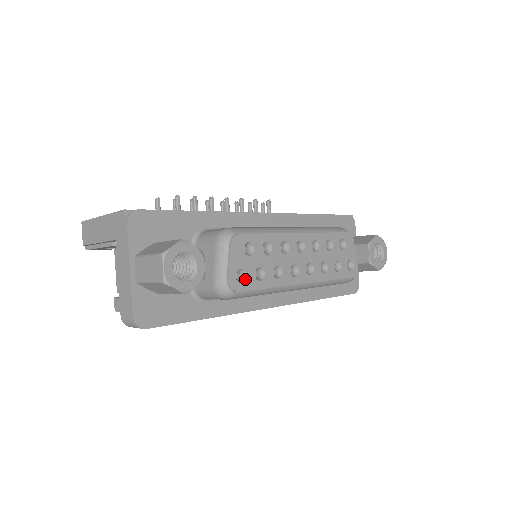
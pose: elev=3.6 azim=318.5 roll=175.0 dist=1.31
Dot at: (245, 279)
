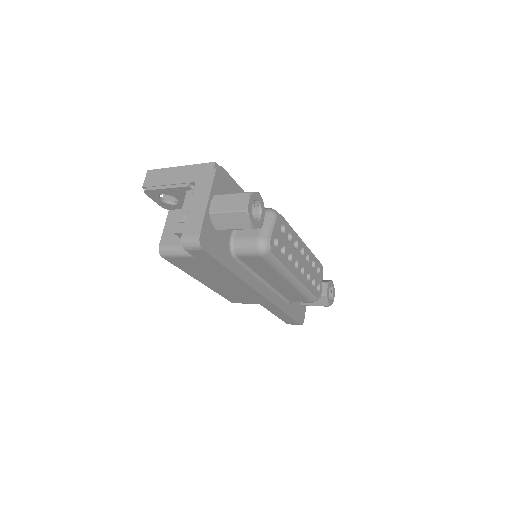
Dot at: (277, 246)
